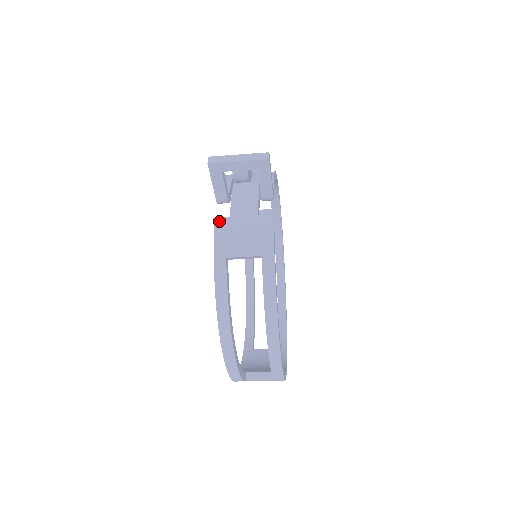
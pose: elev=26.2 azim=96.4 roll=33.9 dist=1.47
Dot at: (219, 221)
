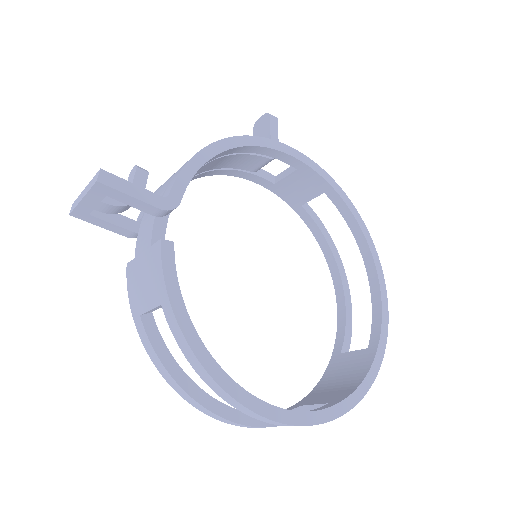
Dot at: (128, 267)
